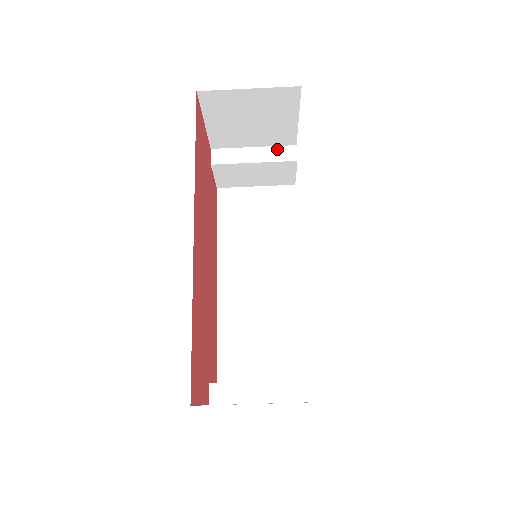
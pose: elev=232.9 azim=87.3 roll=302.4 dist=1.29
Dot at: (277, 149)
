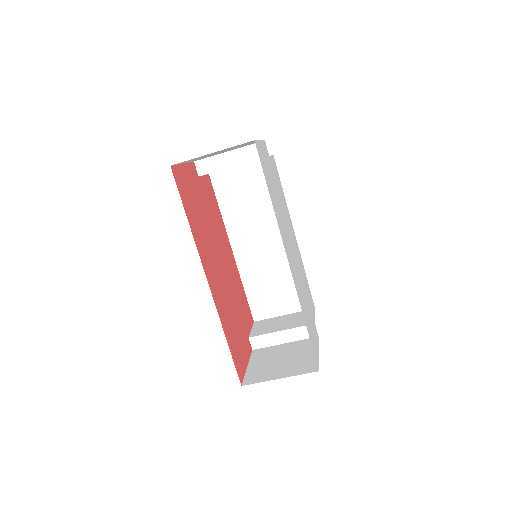
Dot at: (249, 148)
